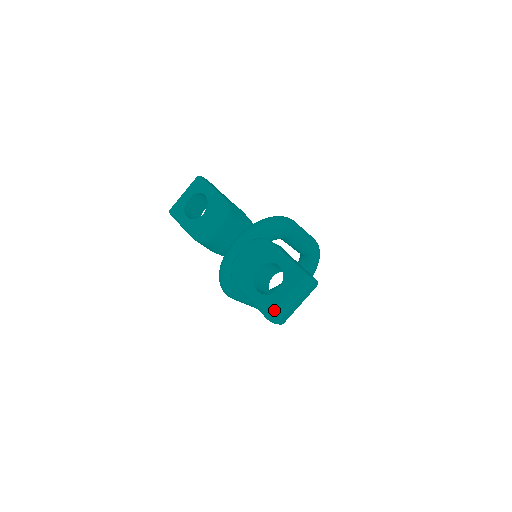
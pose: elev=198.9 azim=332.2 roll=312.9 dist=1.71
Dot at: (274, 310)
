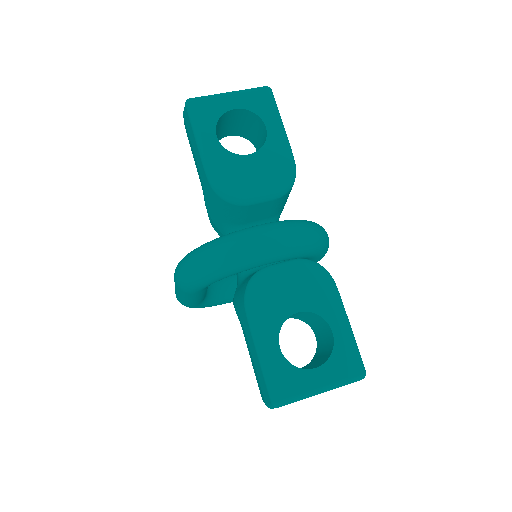
Dot at: (293, 398)
